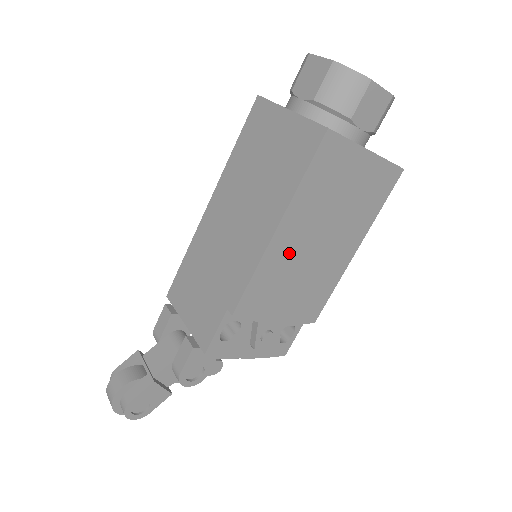
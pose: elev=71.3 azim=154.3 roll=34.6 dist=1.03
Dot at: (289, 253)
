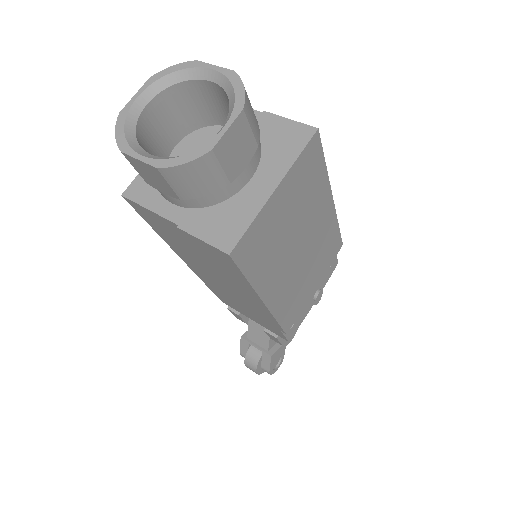
Dot at: (286, 284)
